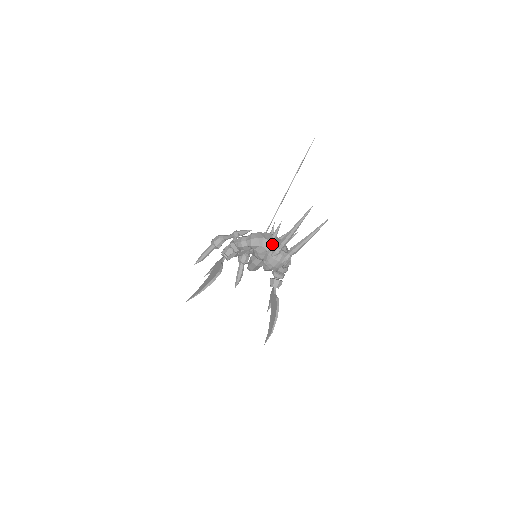
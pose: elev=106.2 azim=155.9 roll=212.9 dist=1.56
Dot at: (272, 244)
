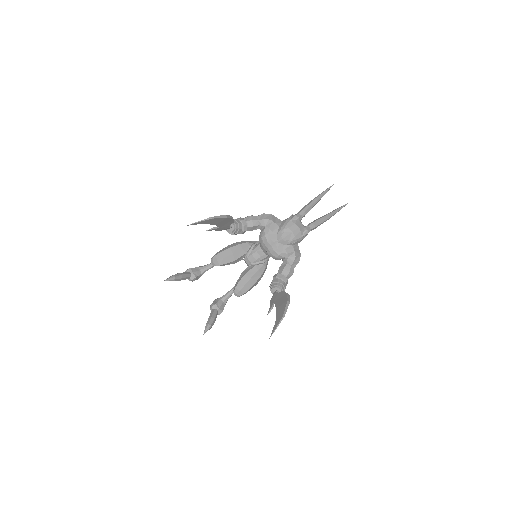
Dot at: occluded
